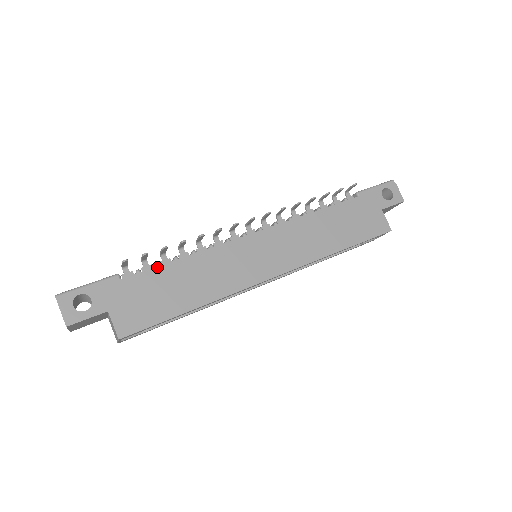
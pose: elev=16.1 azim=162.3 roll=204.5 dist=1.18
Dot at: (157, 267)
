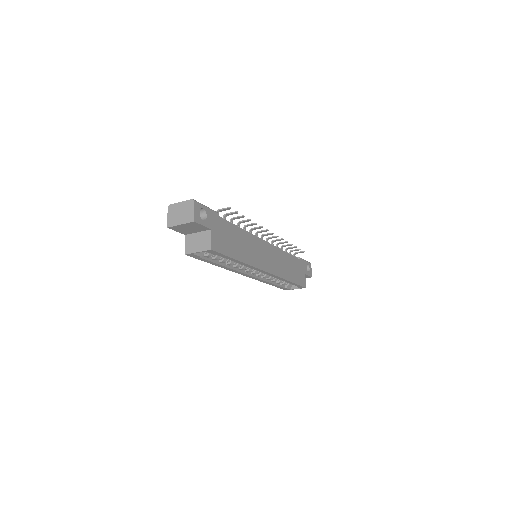
Dot at: (233, 224)
